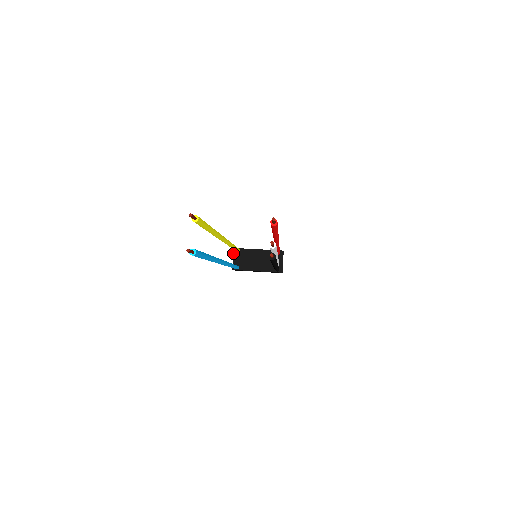
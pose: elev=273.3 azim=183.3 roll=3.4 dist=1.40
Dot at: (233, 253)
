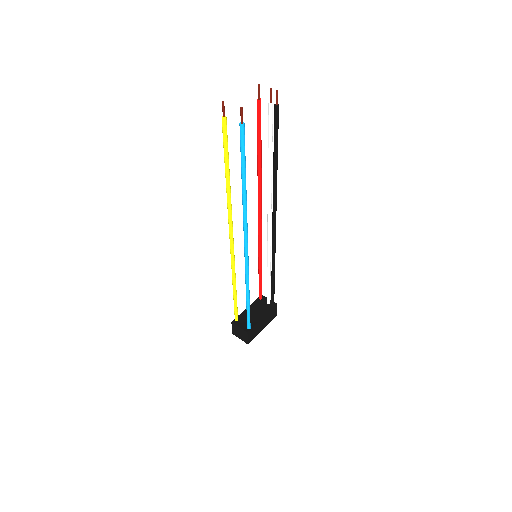
Dot at: (235, 324)
